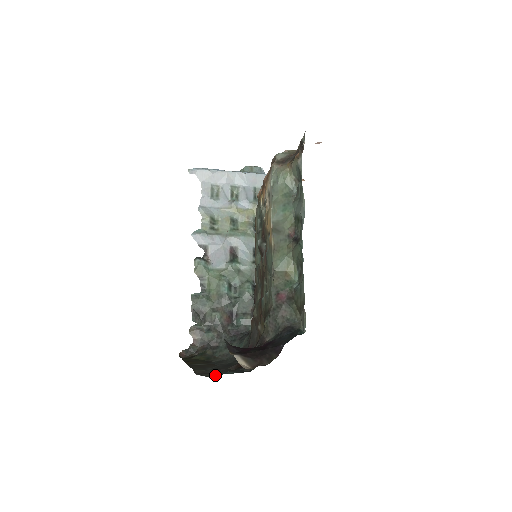
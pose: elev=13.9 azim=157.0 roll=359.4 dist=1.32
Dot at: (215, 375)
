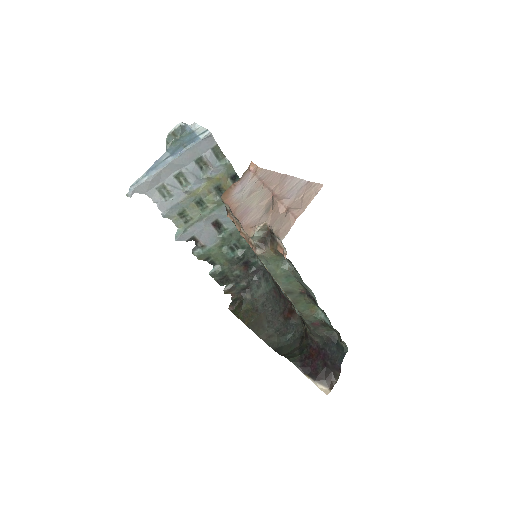
Dot at: (280, 342)
